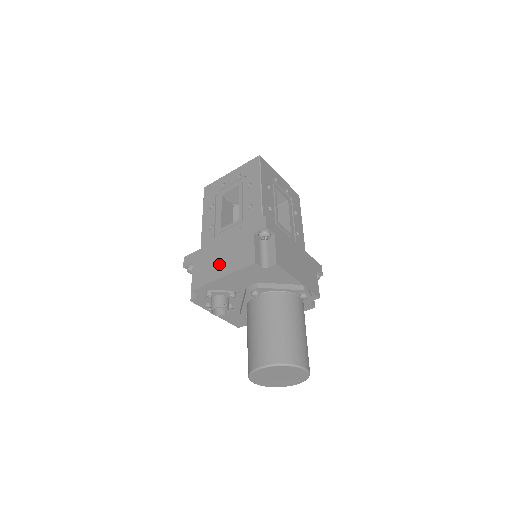
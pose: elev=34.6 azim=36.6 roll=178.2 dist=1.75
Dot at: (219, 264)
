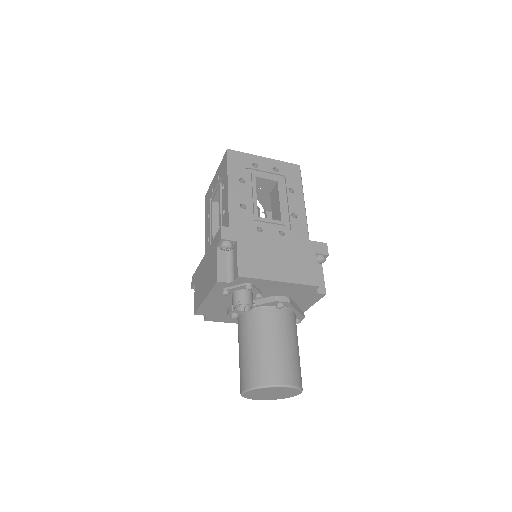
Dot at: (276, 264)
